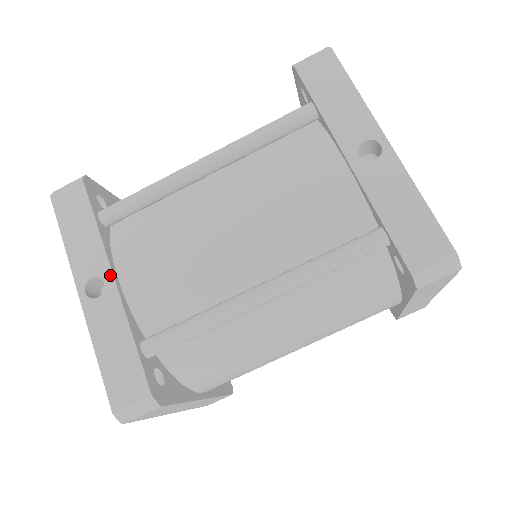
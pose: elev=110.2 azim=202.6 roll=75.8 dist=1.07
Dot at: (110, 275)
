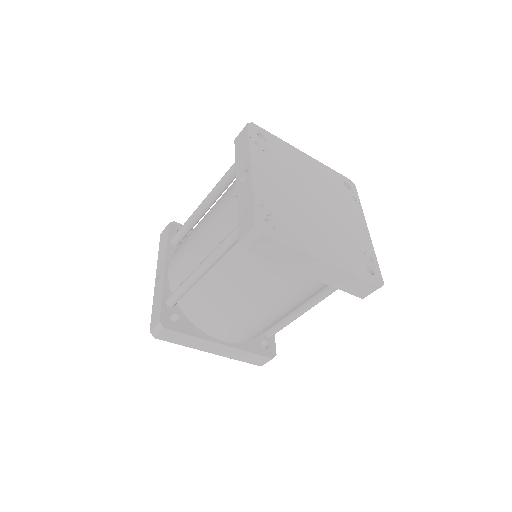
Dot at: (164, 267)
